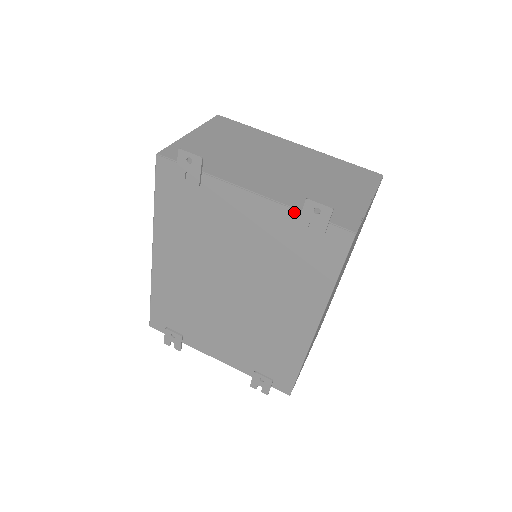
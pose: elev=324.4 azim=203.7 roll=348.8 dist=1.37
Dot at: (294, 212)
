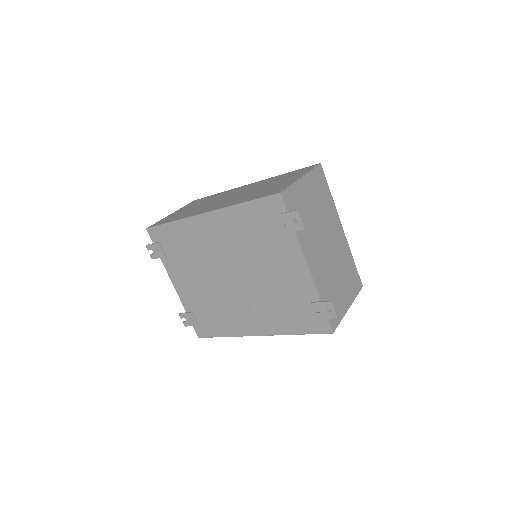
Dot at: (317, 297)
